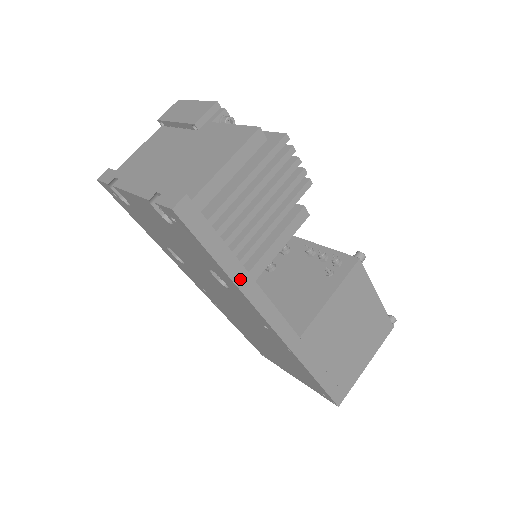
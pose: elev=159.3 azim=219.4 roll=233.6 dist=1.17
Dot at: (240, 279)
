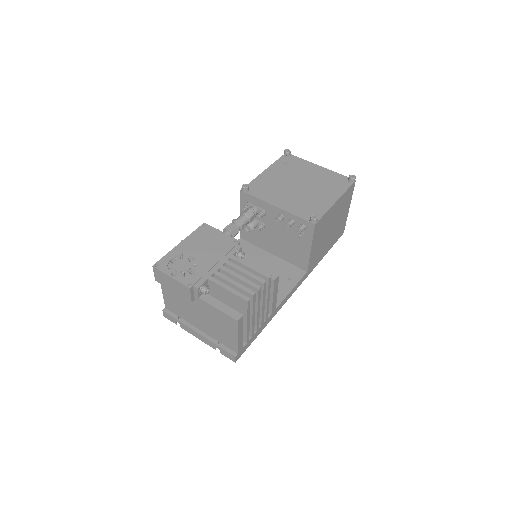
Dot at: (270, 319)
